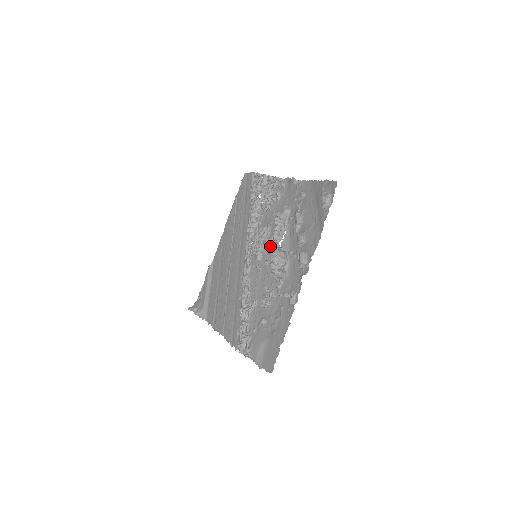
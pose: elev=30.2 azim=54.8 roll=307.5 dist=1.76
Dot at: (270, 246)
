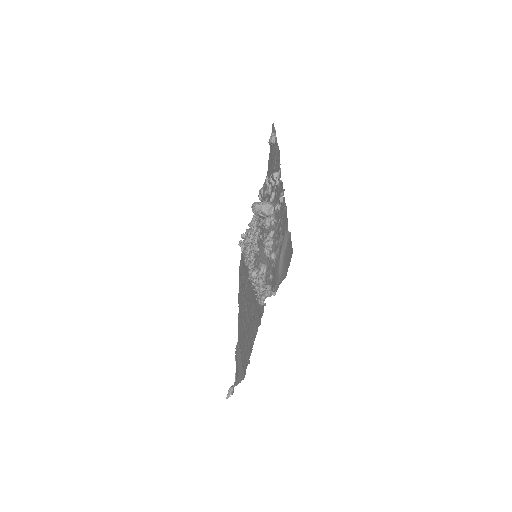
Dot at: (260, 229)
